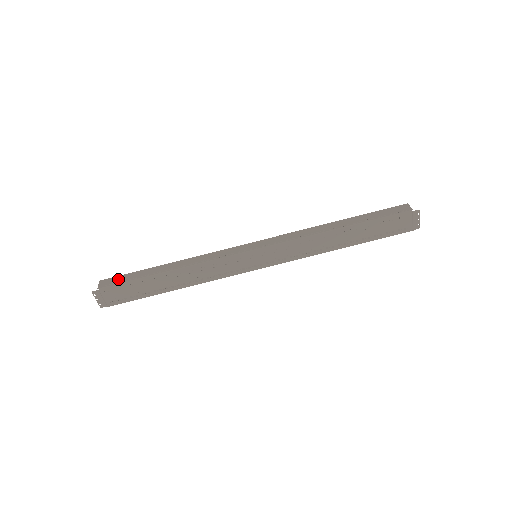
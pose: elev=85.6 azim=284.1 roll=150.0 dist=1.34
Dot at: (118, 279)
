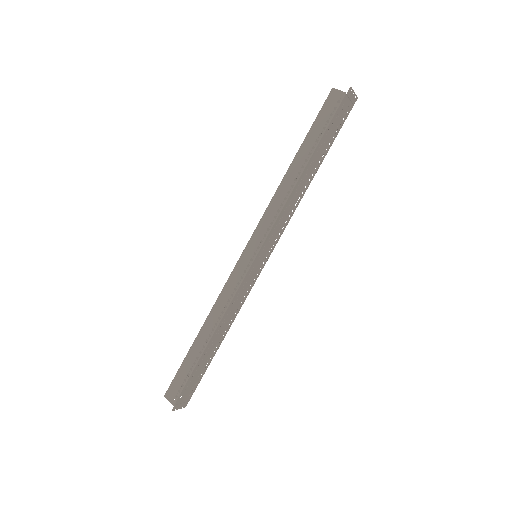
Dot at: (178, 383)
